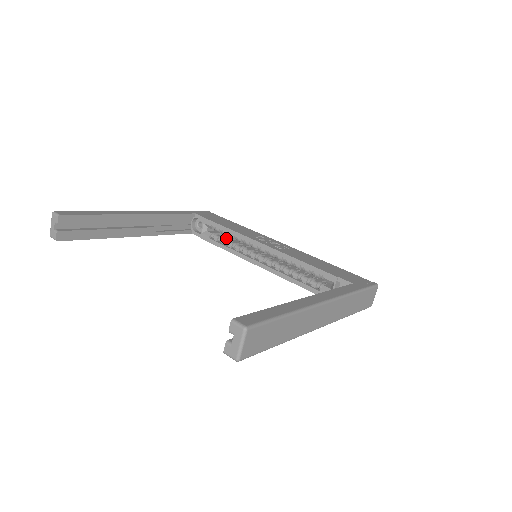
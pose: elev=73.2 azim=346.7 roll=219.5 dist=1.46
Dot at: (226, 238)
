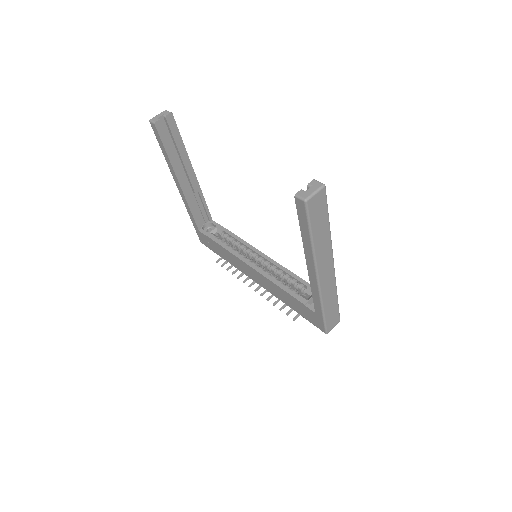
Dot at: (228, 245)
